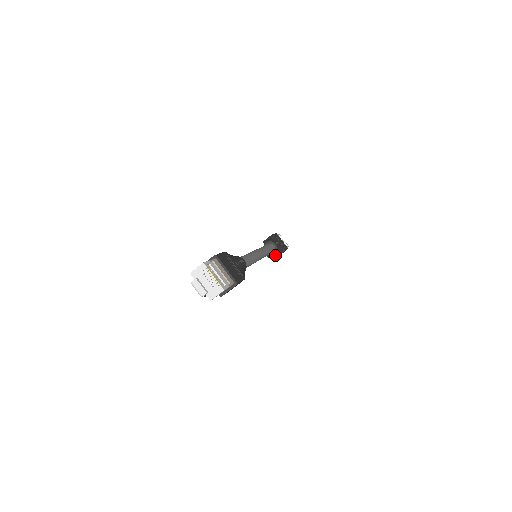
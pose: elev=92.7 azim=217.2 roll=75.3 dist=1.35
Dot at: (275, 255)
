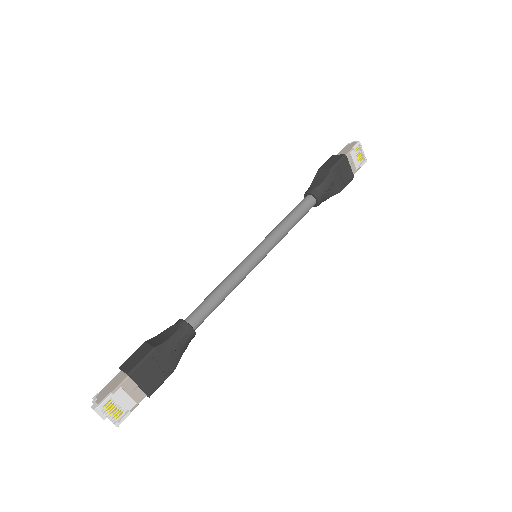
Dot at: occluded
